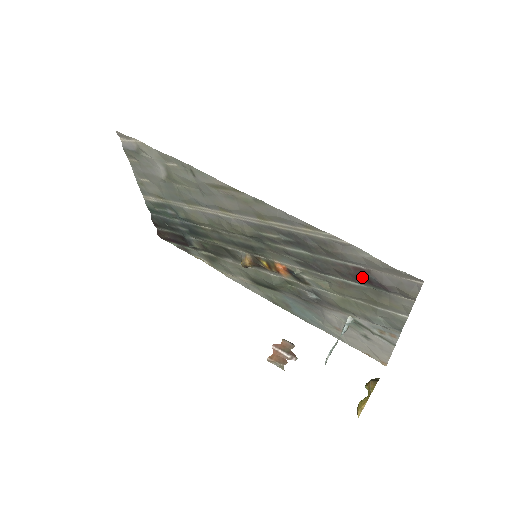
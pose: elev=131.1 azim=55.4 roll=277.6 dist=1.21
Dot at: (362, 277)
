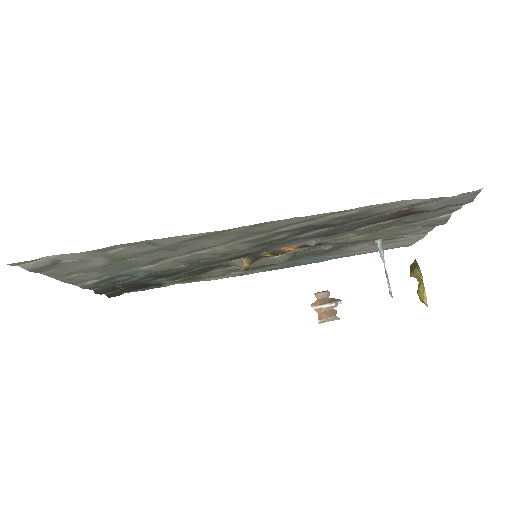
Dot at: (403, 215)
